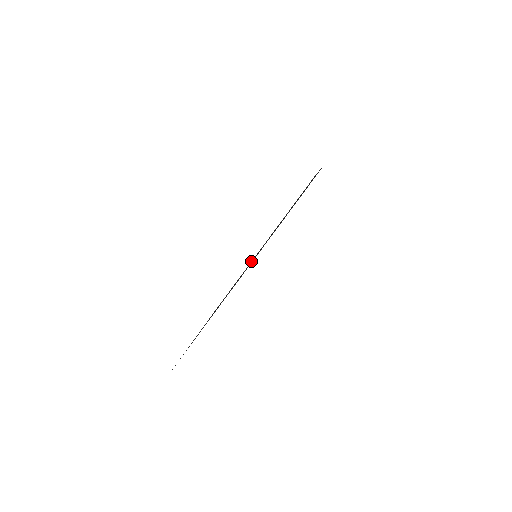
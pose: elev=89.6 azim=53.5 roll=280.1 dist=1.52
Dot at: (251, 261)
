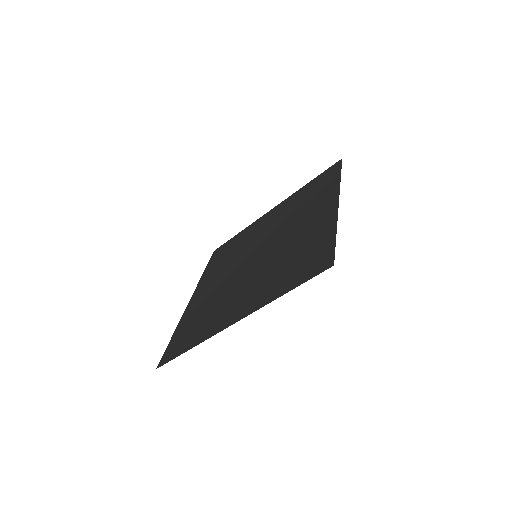
Dot at: (255, 222)
